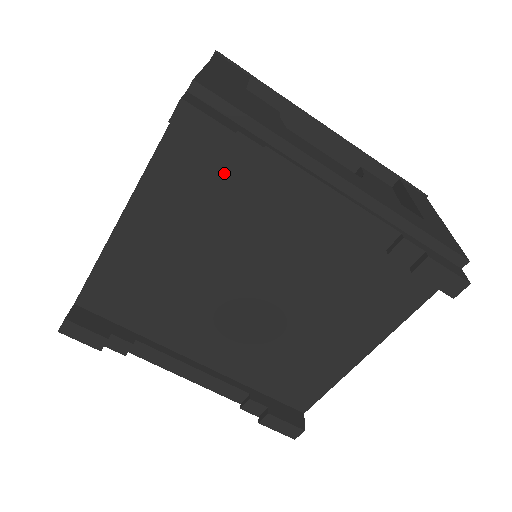
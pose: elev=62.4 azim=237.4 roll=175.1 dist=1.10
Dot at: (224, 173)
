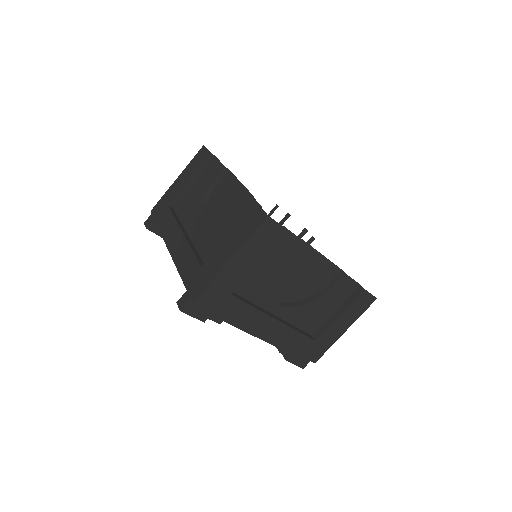
Dot at: occluded
